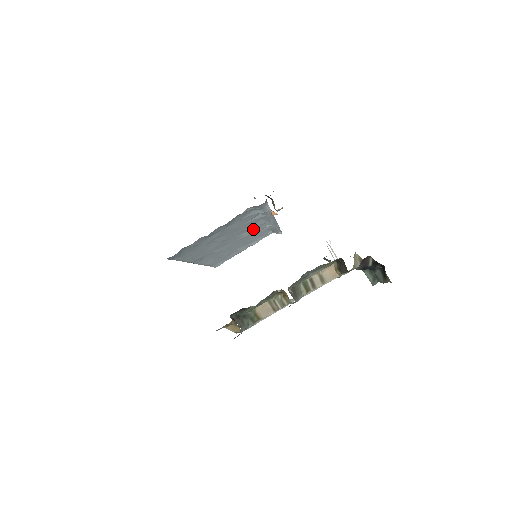
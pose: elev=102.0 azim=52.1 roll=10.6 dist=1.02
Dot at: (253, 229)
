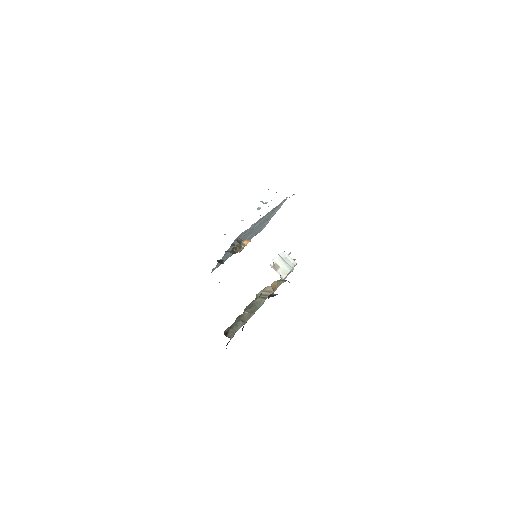
Dot at: (262, 219)
